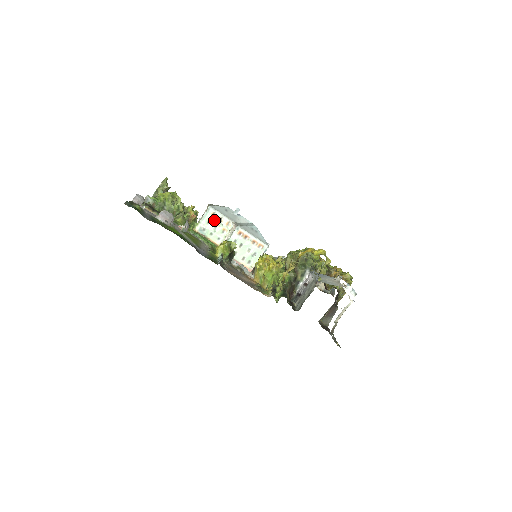
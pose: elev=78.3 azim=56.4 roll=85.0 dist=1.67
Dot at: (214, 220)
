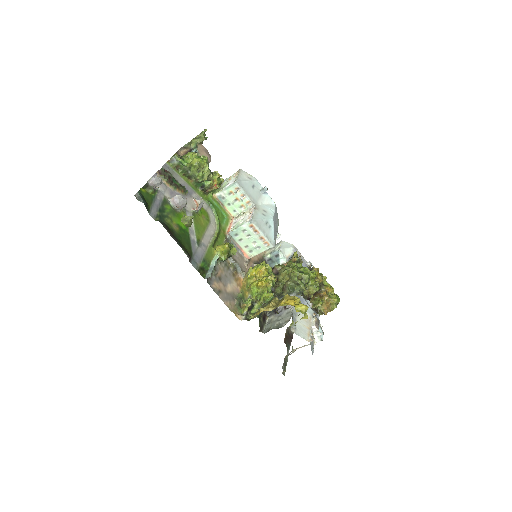
Dot at: (236, 194)
